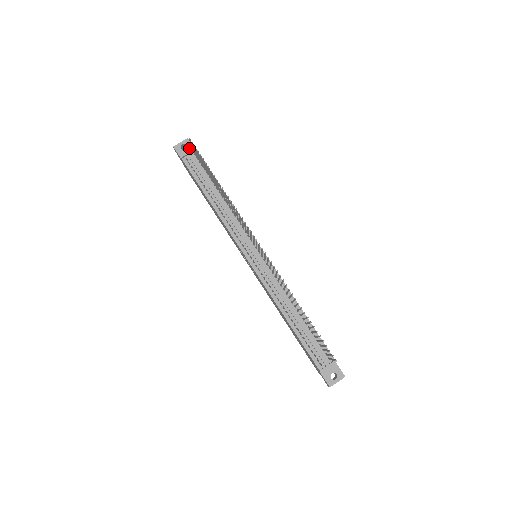
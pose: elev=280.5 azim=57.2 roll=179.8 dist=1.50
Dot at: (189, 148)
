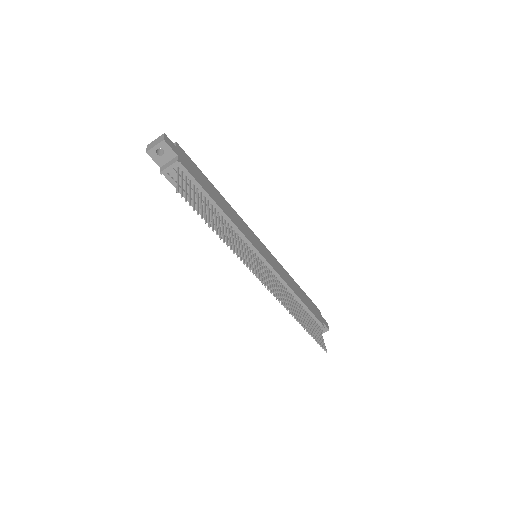
Dot at: (168, 153)
